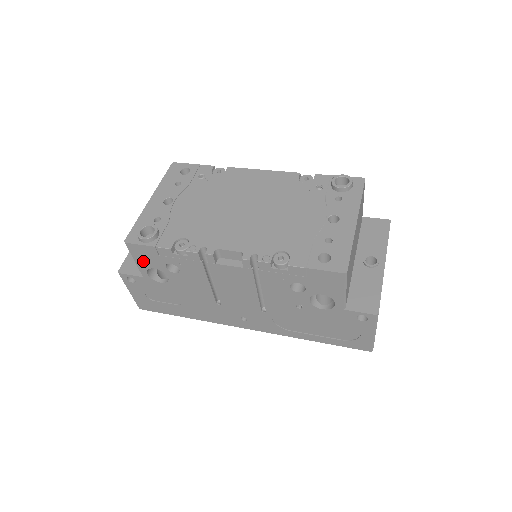
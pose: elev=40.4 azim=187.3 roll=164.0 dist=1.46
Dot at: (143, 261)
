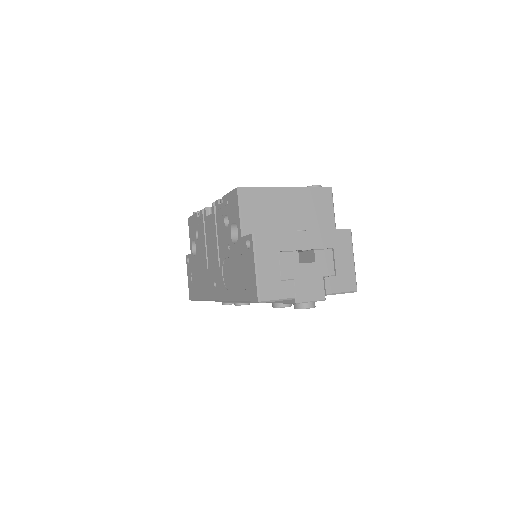
Dot at: (191, 234)
